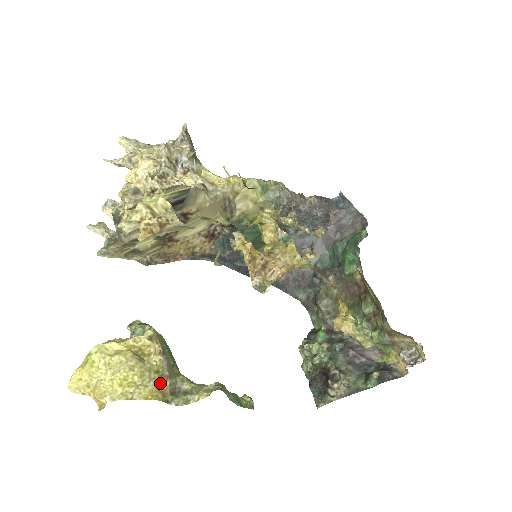
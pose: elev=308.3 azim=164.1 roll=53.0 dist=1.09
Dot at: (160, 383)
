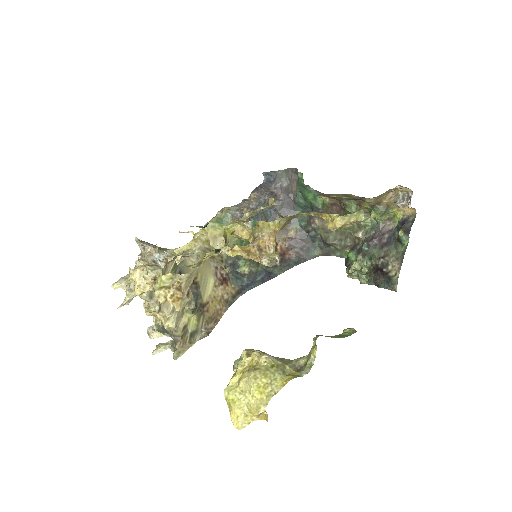
Dot at: (282, 371)
